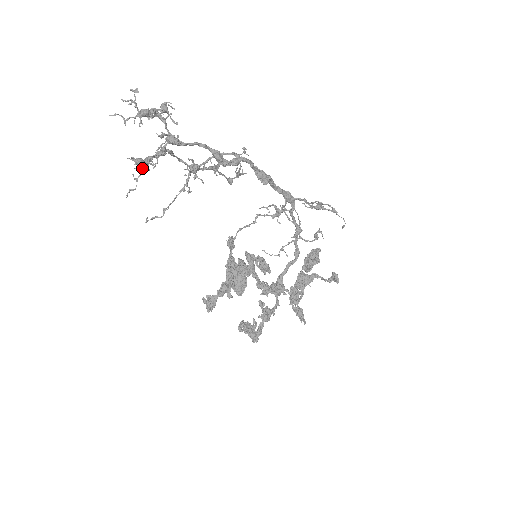
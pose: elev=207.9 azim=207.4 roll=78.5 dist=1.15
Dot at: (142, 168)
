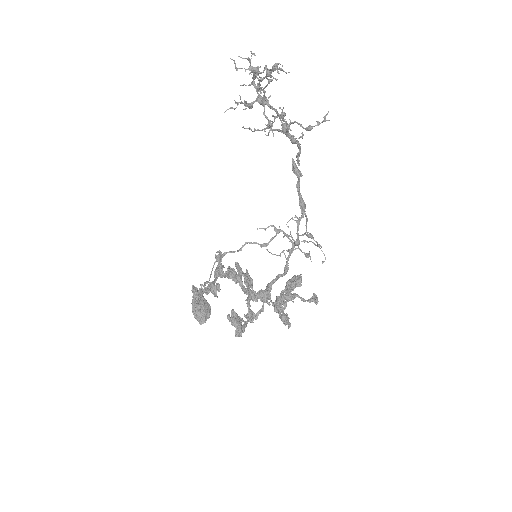
Dot at: (257, 88)
